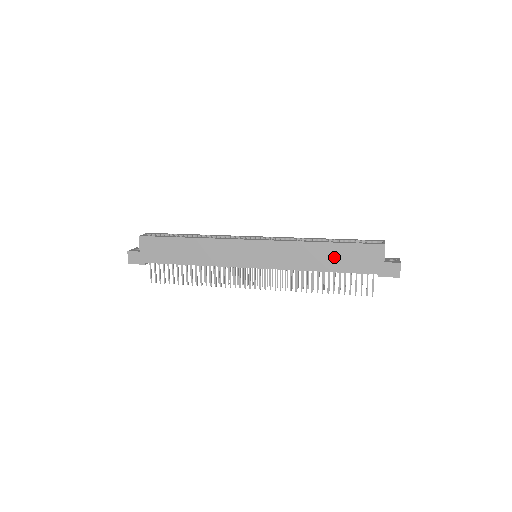
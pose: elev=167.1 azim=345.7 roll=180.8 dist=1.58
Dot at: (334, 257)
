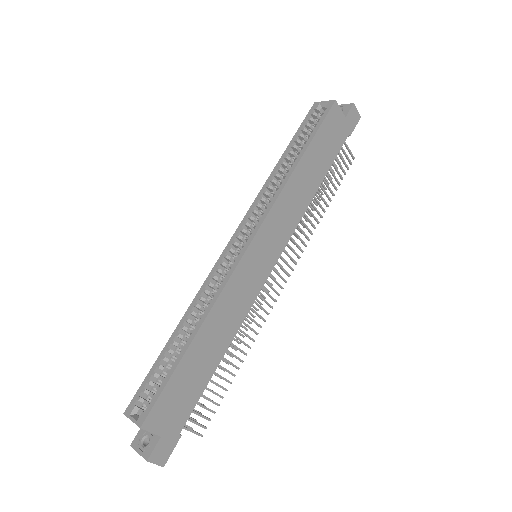
Dot at: (316, 162)
